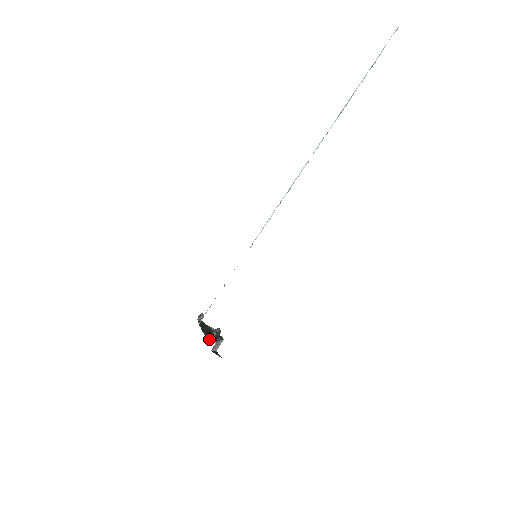
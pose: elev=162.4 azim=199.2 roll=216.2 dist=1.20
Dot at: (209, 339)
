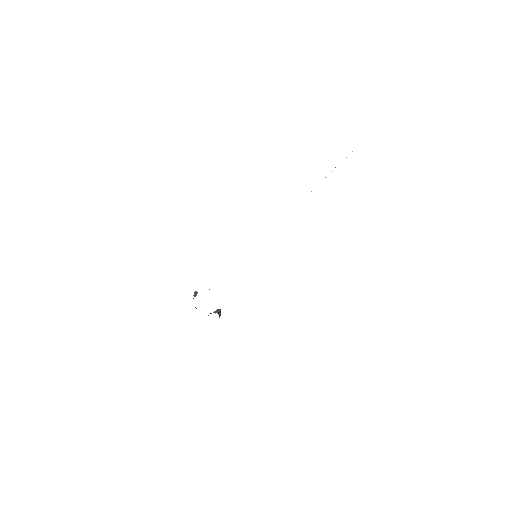
Dot at: occluded
